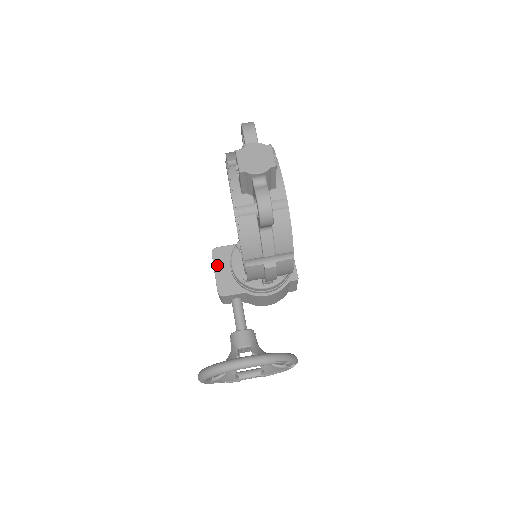
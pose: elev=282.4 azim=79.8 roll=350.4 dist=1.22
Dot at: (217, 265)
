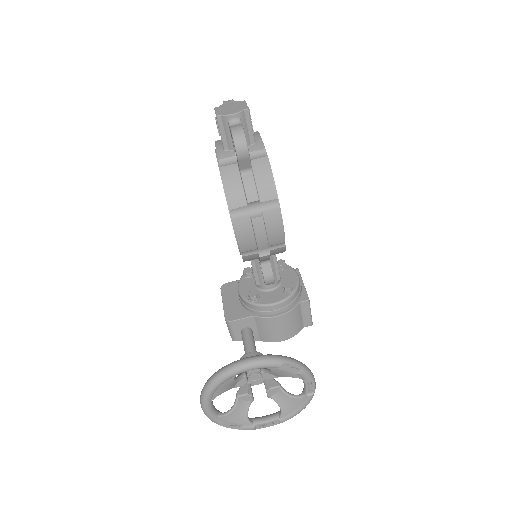
Dot at: (225, 296)
